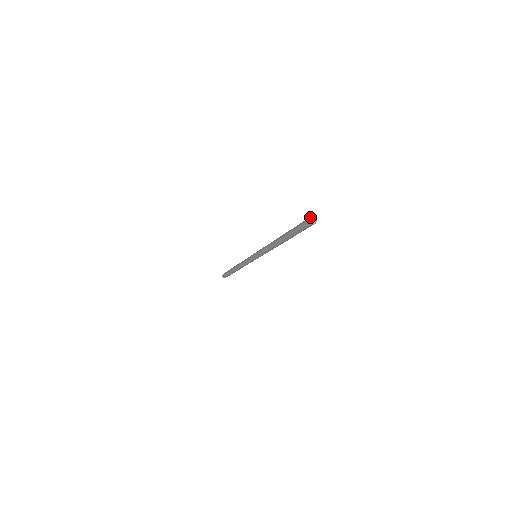
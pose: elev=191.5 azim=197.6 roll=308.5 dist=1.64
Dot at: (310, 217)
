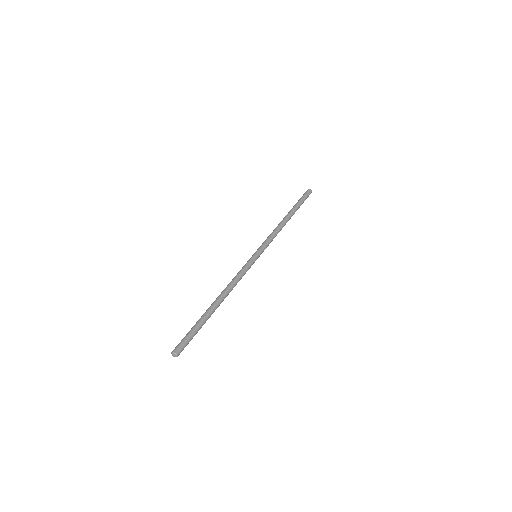
Dot at: (171, 353)
